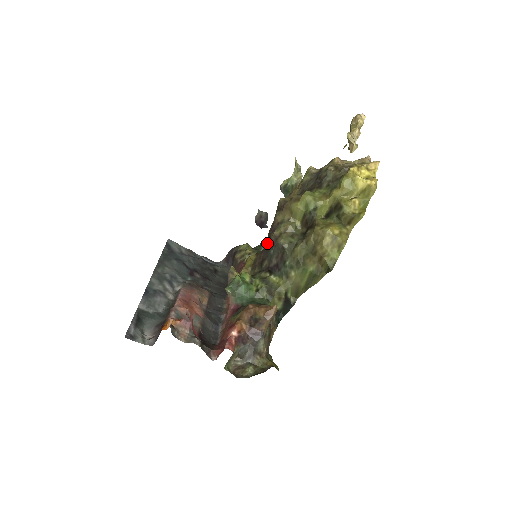
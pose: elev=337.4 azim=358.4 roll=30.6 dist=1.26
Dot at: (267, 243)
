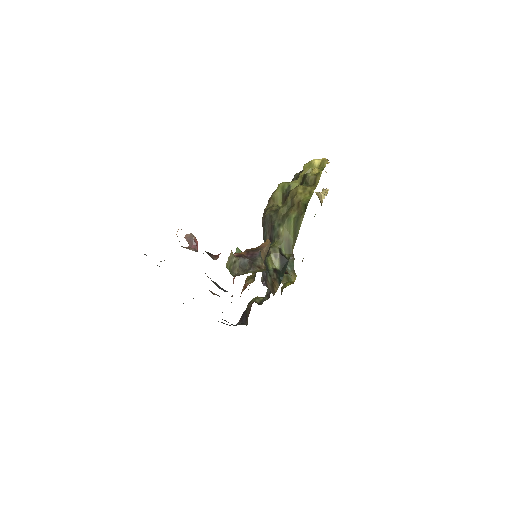
Dot at: occluded
